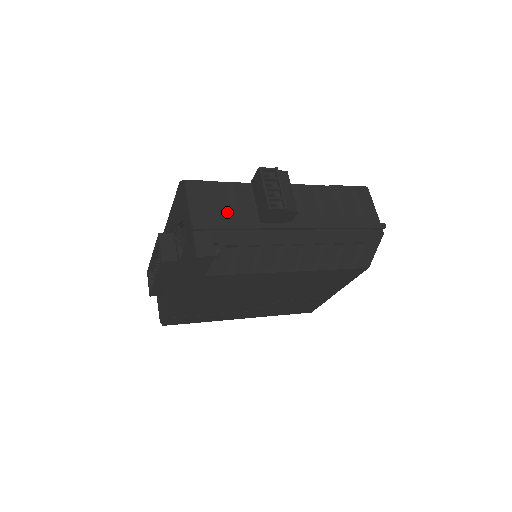
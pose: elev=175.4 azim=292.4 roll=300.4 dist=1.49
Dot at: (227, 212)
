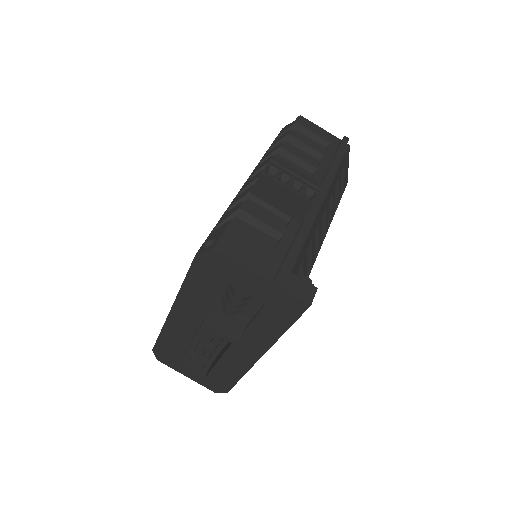
Dot at: (269, 241)
